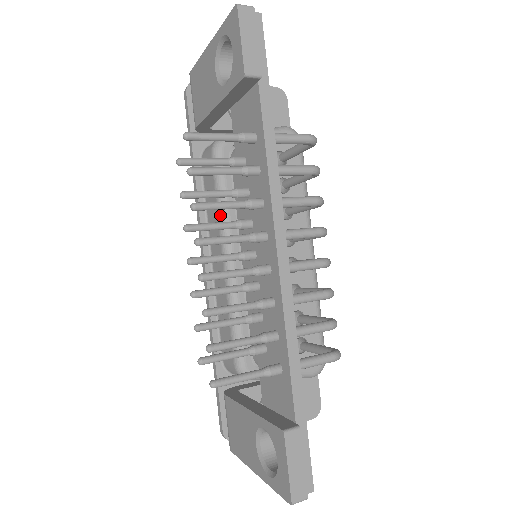
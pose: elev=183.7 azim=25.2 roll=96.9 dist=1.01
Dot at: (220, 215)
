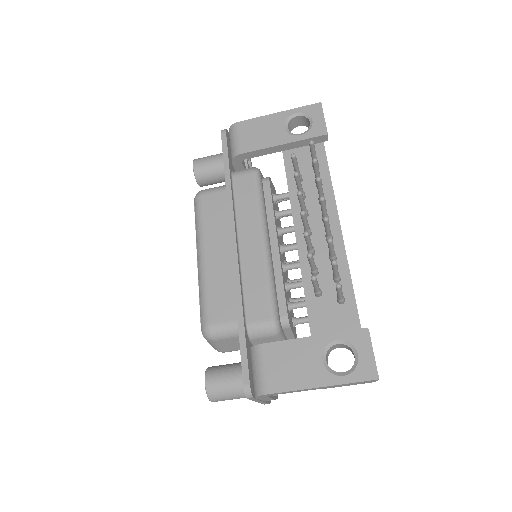
Dot at: (261, 211)
